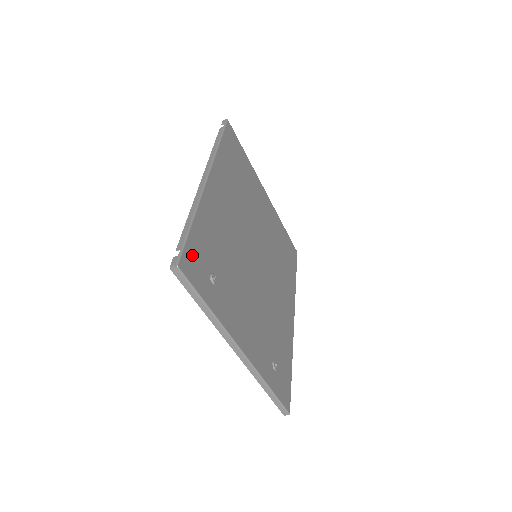
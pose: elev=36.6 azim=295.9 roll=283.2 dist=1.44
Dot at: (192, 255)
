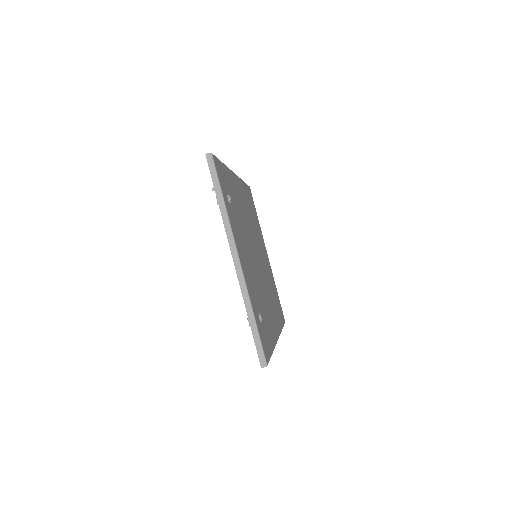
Dot at: (220, 168)
